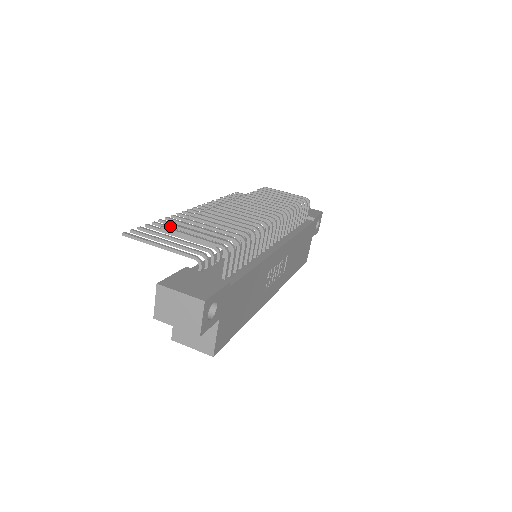
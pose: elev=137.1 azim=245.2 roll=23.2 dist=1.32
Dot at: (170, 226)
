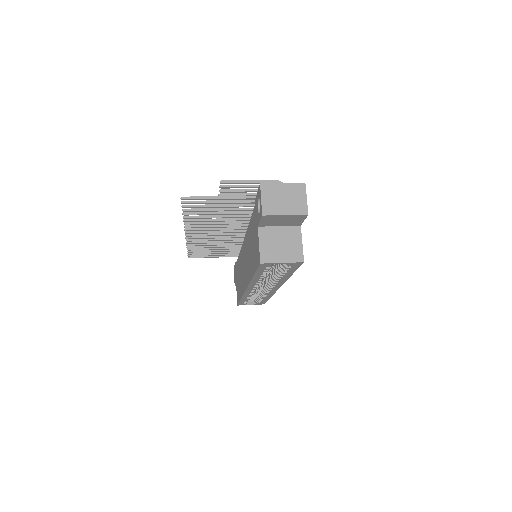
Dot at: (222, 187)
